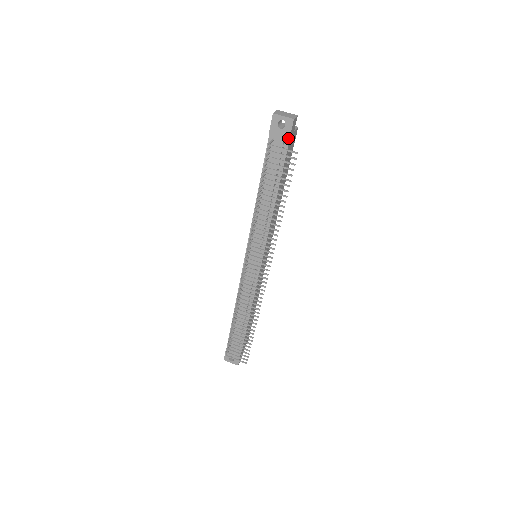
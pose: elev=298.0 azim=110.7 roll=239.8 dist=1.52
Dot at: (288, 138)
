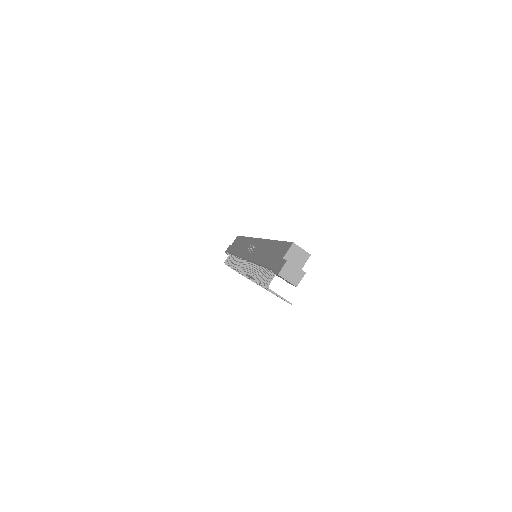
Dot at: (289, 283)
